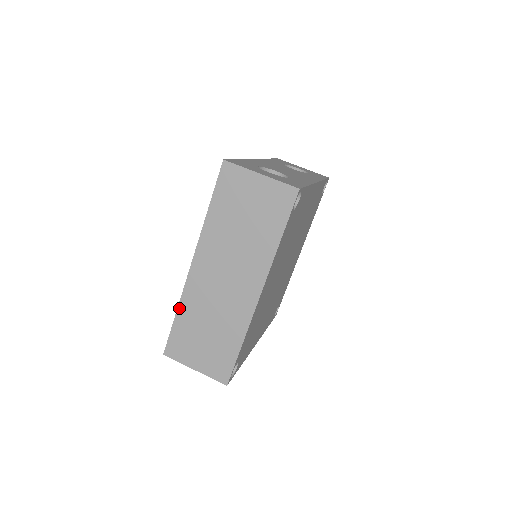
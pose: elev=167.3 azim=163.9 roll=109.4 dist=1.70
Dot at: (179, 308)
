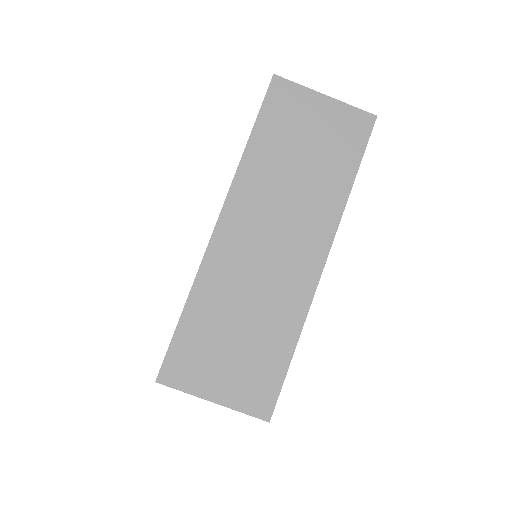
Dot at: (191, 294)
